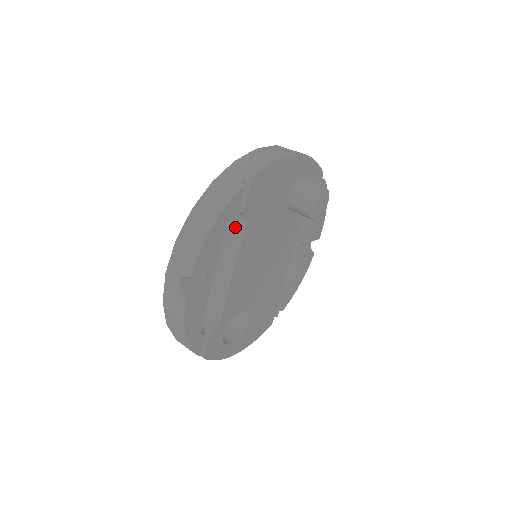
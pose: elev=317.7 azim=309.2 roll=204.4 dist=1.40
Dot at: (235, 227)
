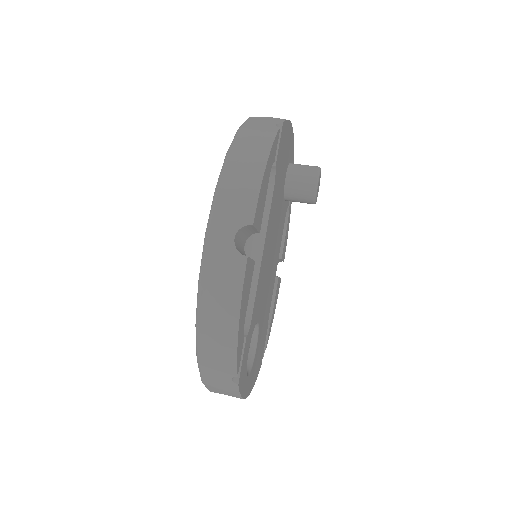
Dot at: occluded
